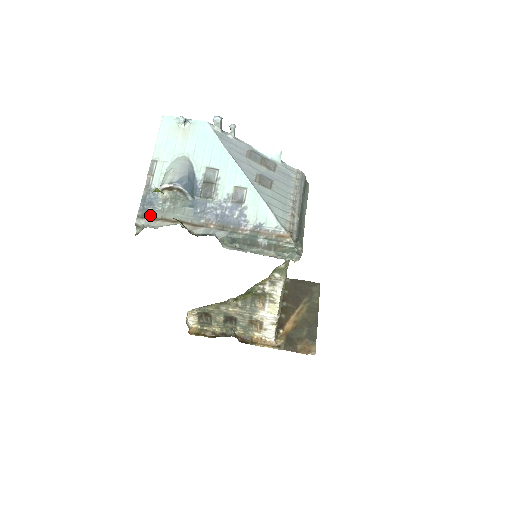
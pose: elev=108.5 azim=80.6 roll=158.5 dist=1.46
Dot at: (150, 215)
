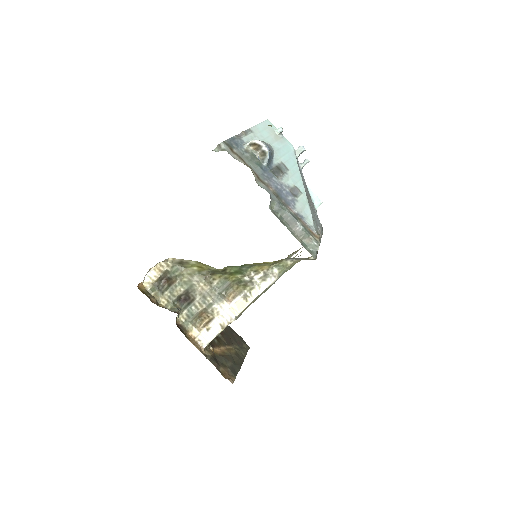
Dot at: (233, 148)
